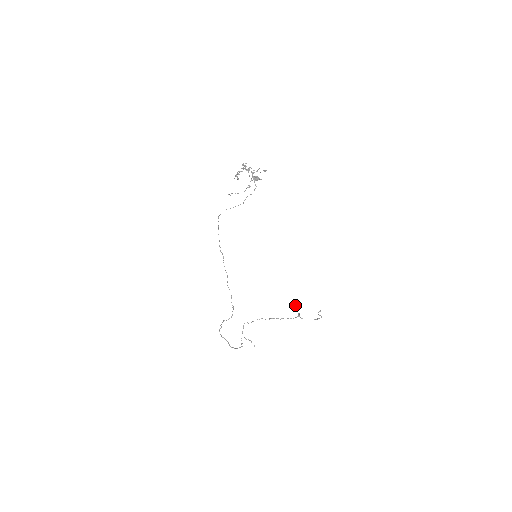
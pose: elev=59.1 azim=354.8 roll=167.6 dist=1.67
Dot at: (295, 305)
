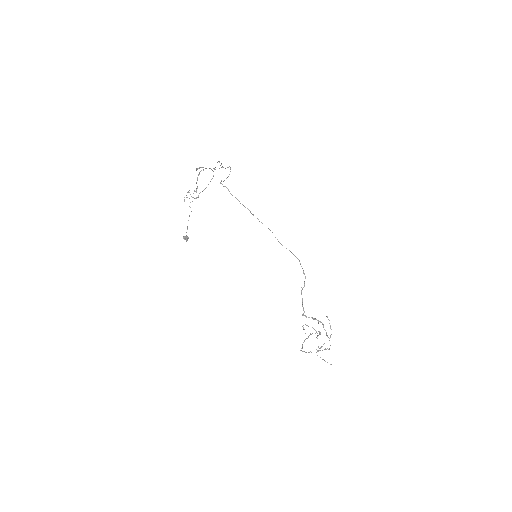
Dot at: (308, 326)
